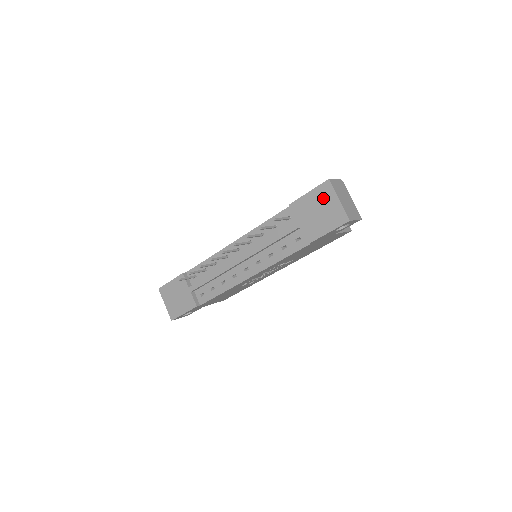
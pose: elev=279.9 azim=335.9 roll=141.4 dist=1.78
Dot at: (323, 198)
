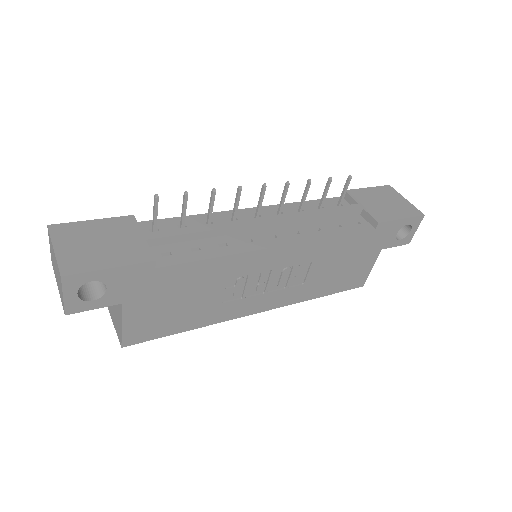
Dot at: (387, 194)
